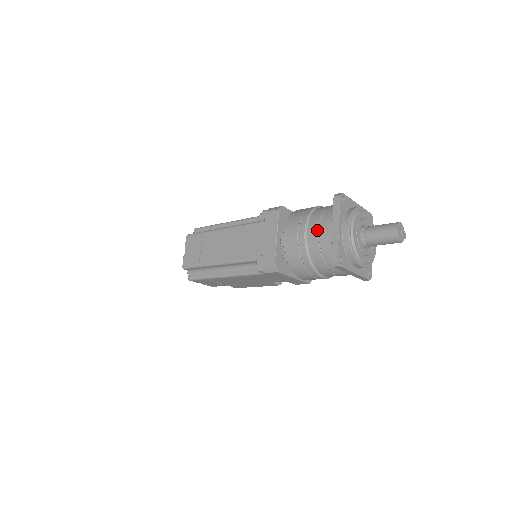
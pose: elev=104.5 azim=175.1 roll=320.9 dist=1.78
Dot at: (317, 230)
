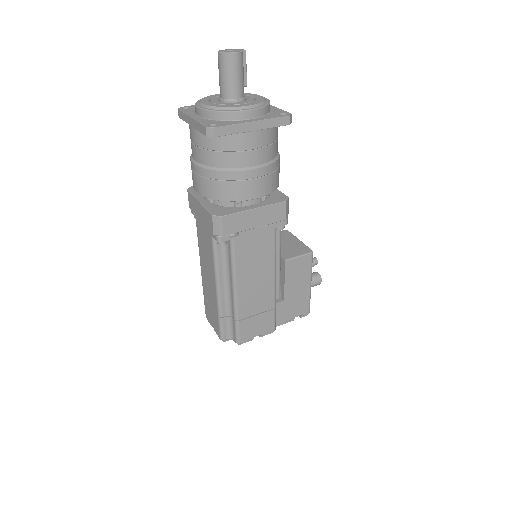
Dot at: (193, 147)
